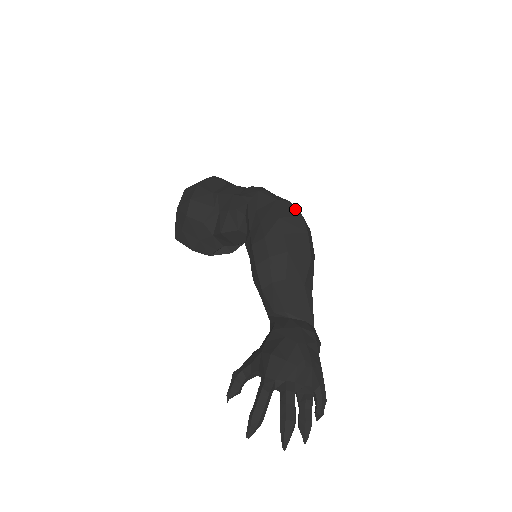
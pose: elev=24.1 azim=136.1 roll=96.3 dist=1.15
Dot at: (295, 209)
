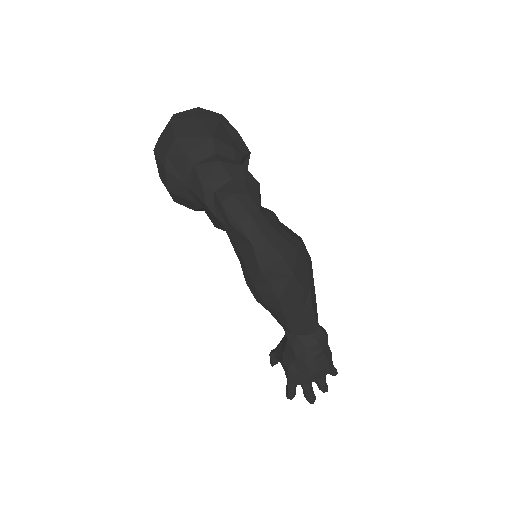
Dot at: (274, 250)
